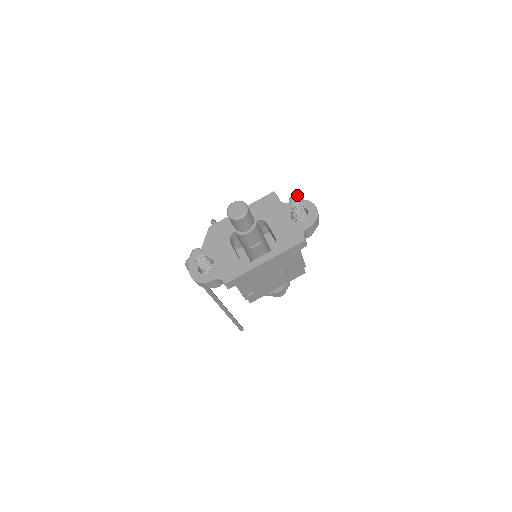
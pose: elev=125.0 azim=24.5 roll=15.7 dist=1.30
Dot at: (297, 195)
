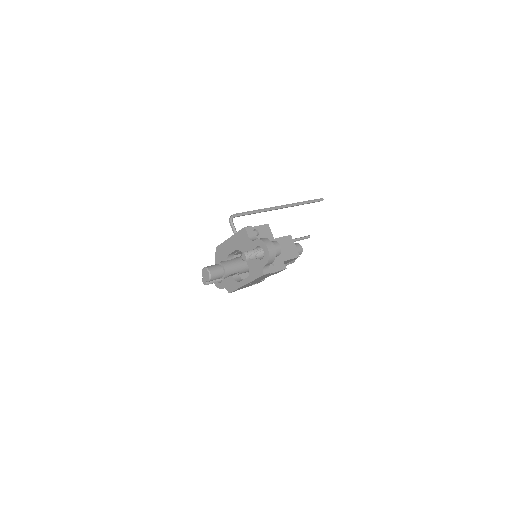
Dot at: (244, 254)
